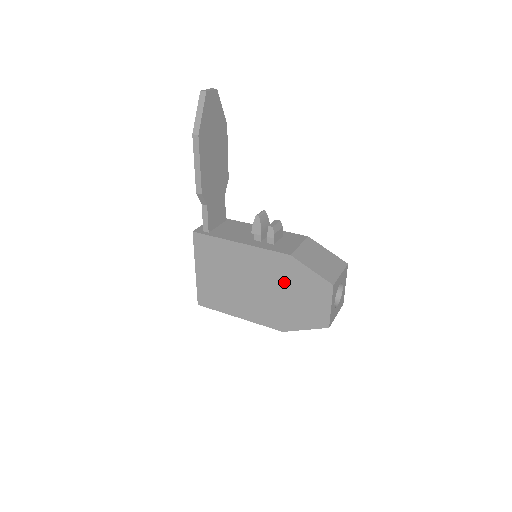
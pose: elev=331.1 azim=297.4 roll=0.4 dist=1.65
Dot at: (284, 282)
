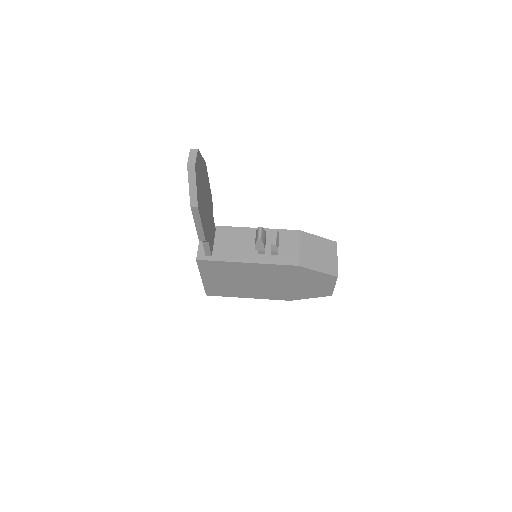
Dot at: (292, 279)
